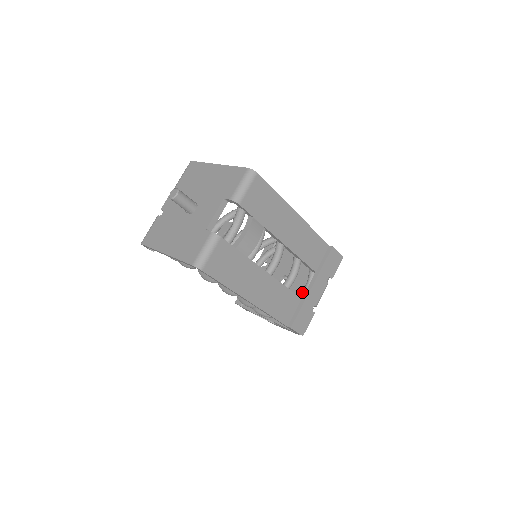
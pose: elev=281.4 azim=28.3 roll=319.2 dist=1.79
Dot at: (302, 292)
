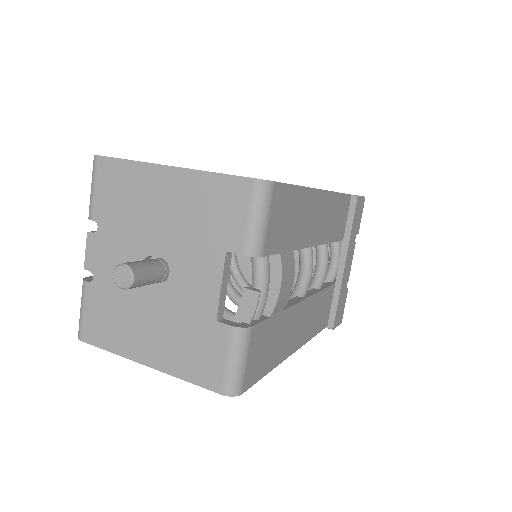
Dot at: (329, 272)
